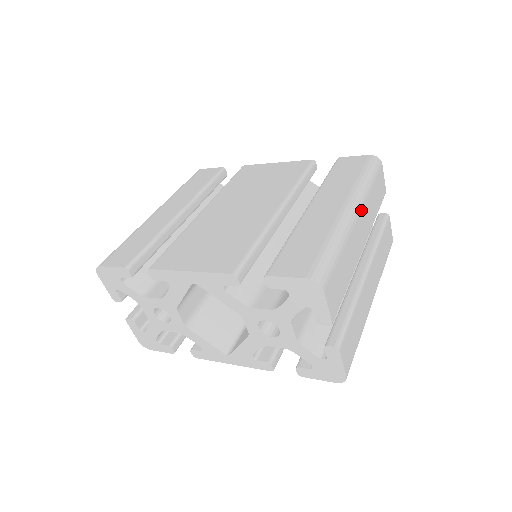
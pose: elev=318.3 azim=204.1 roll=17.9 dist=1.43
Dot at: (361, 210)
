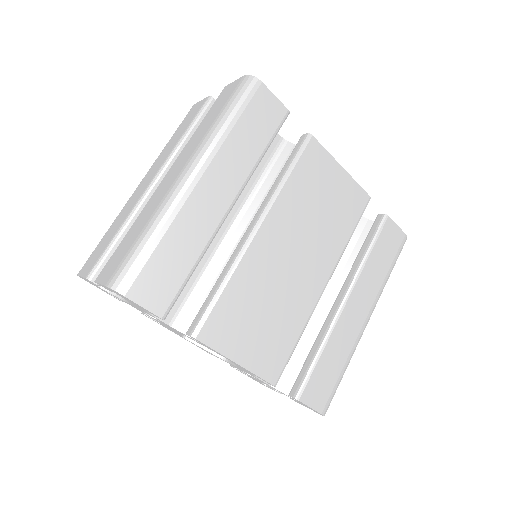
Dot at: occluded
